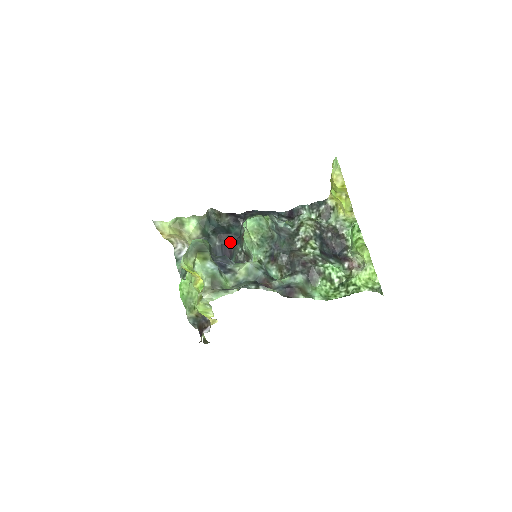
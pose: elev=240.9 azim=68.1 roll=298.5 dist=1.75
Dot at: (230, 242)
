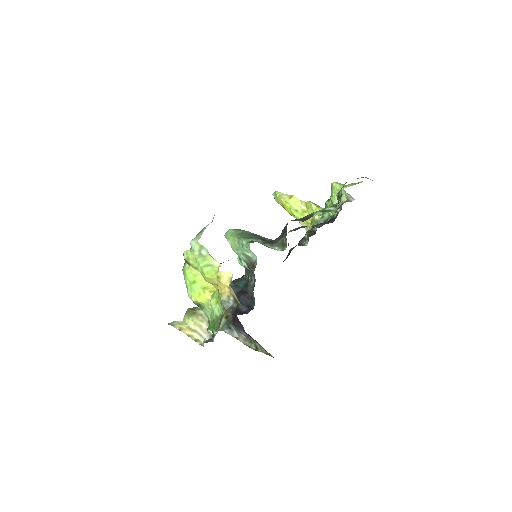
Dot at: (244, 293)
